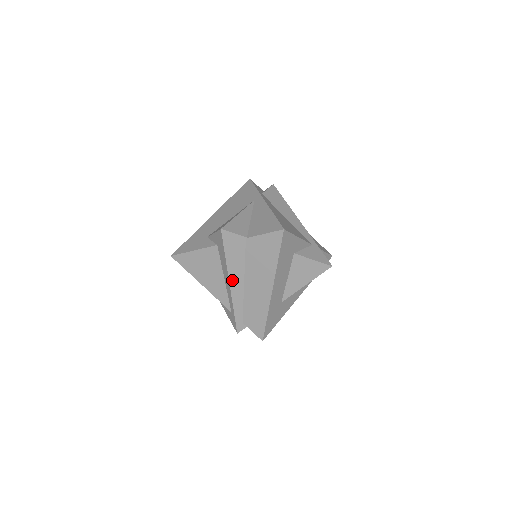
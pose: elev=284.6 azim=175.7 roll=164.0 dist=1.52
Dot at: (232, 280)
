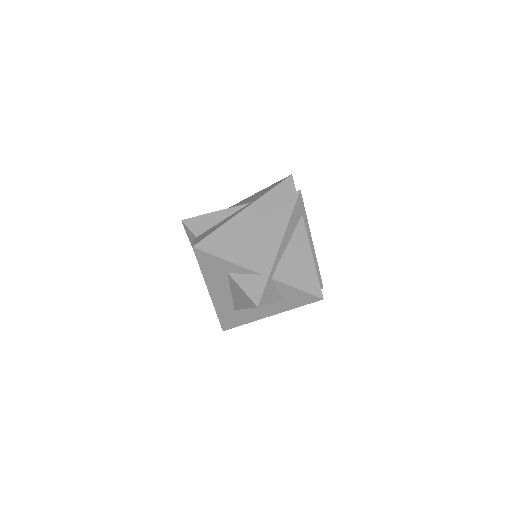
Dot at: occluded
